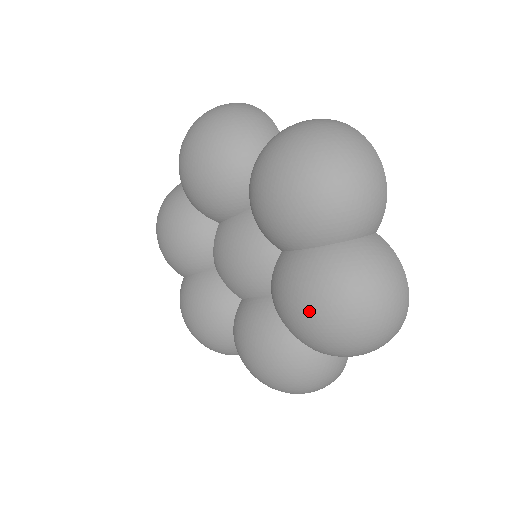
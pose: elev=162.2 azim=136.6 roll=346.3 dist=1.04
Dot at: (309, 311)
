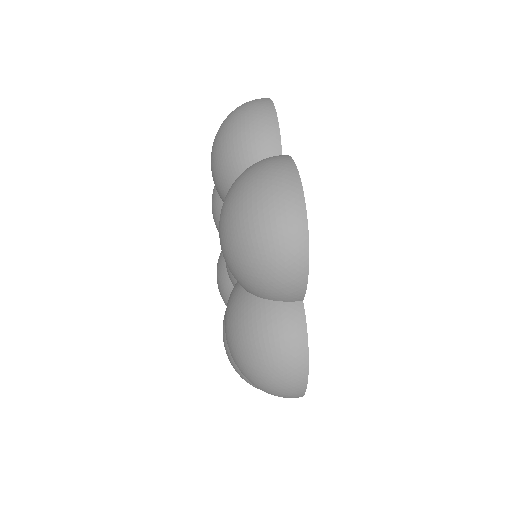
Dot at: (227, 339)
